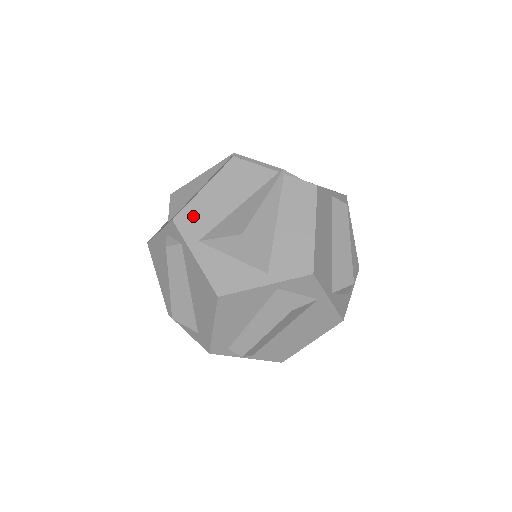
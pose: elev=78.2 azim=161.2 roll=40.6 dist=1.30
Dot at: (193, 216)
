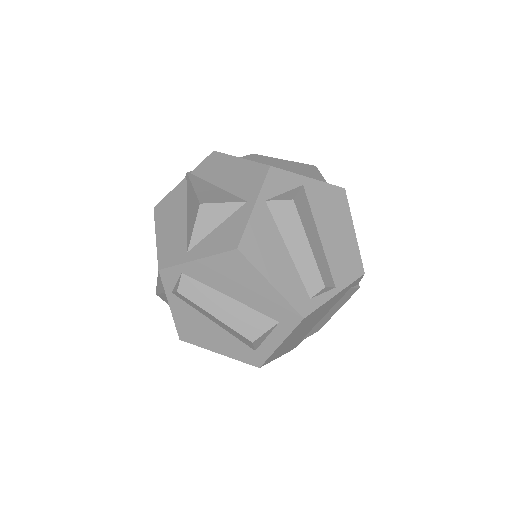
Dot at: (168, 251)
